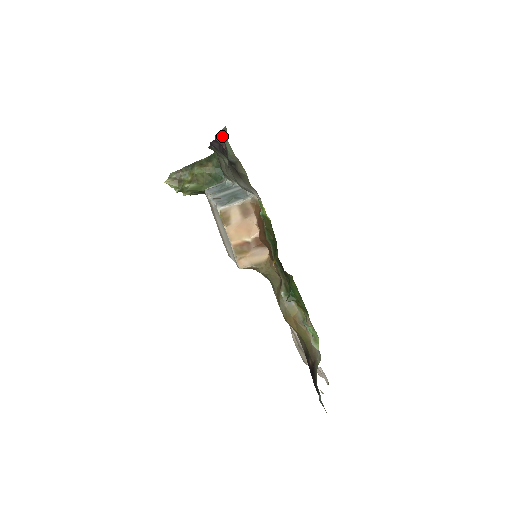
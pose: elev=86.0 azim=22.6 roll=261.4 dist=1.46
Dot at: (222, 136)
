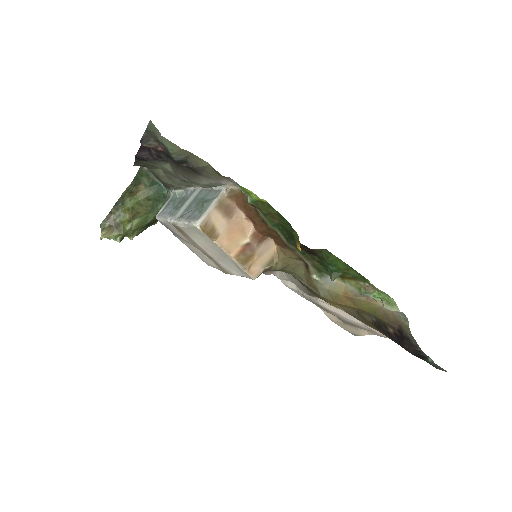
Dot at: (150, 137)
